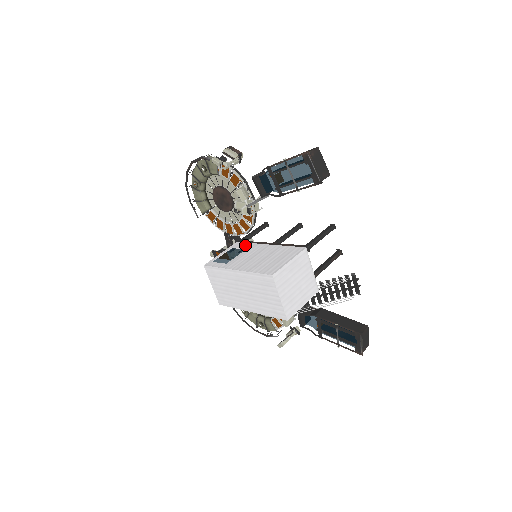
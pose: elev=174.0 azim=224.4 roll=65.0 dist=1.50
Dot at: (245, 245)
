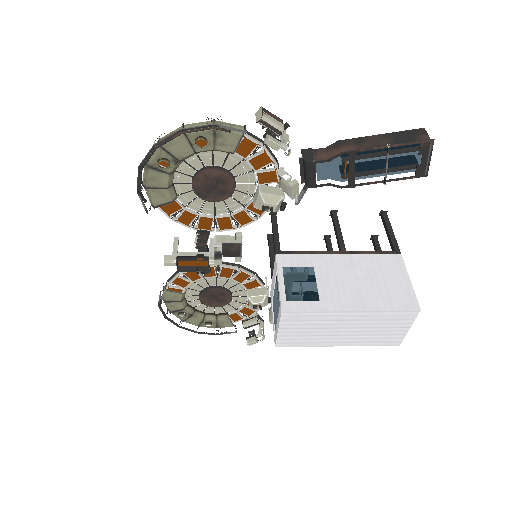
Dot at: (301, 260)
